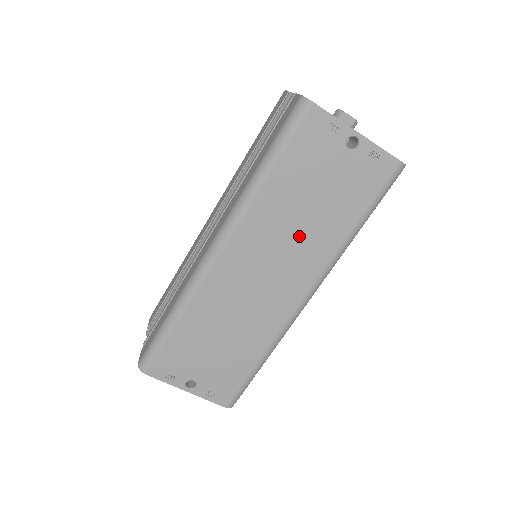
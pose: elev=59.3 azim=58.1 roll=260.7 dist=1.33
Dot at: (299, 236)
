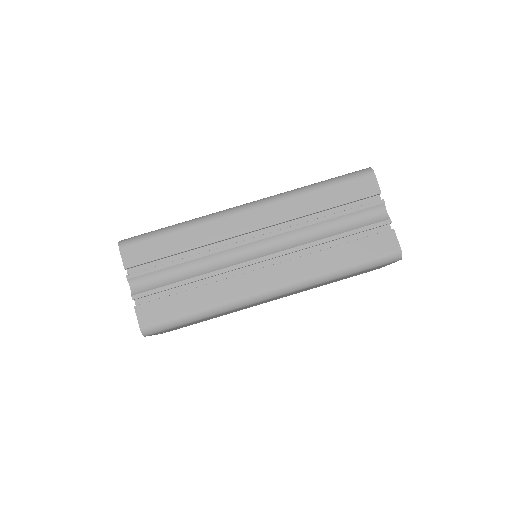
Dot at: occluded
